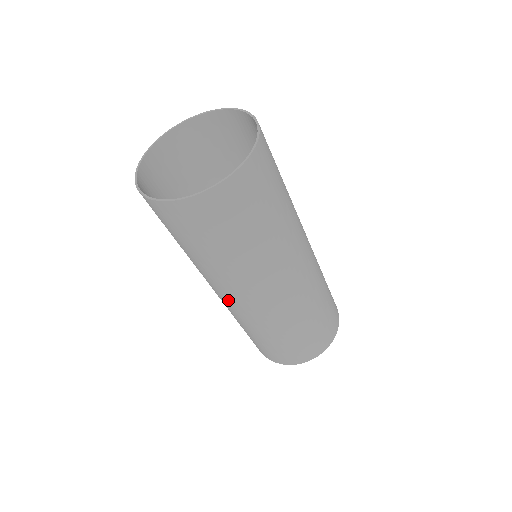
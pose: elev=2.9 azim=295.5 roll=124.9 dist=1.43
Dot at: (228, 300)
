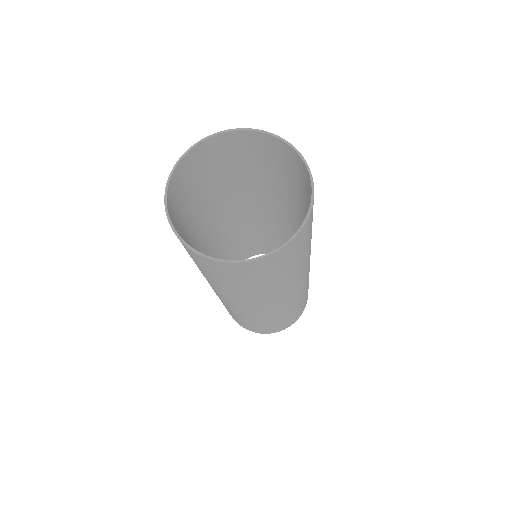
Dot at: (221, 298)
